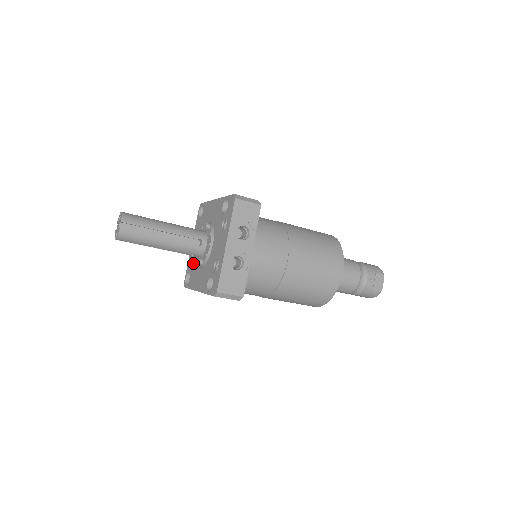
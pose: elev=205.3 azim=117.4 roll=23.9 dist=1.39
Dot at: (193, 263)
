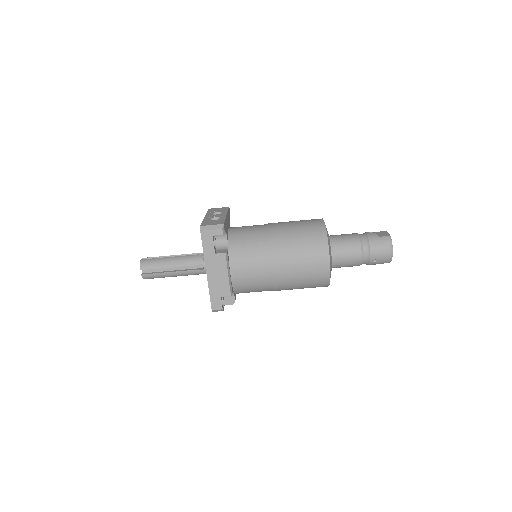
Dot at: occluded
